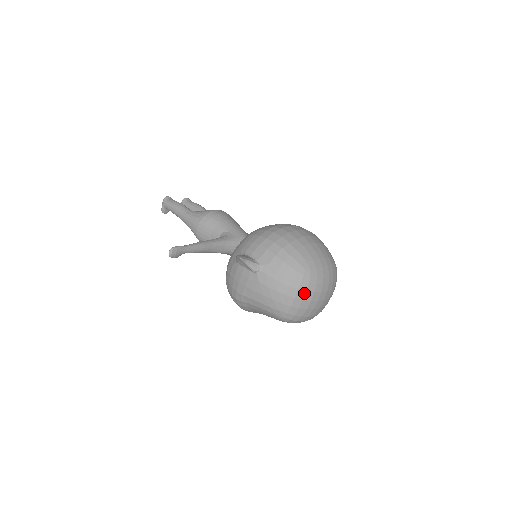
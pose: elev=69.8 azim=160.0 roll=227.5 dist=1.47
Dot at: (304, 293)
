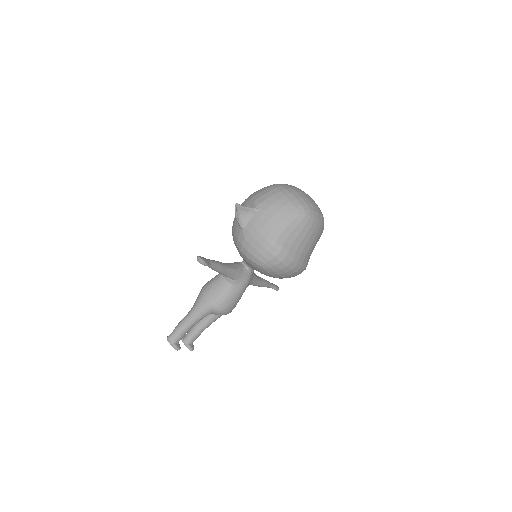
Dot at: (291, 189)
